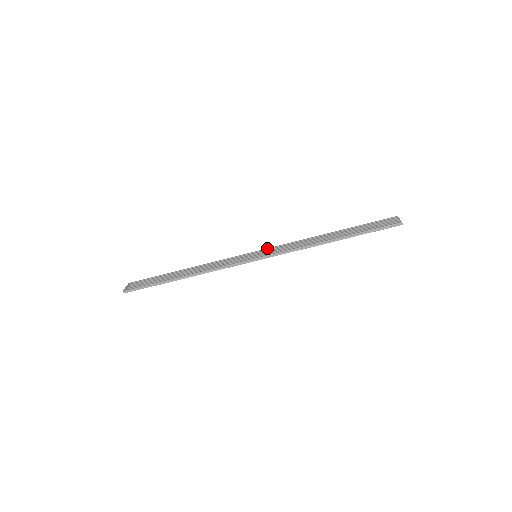
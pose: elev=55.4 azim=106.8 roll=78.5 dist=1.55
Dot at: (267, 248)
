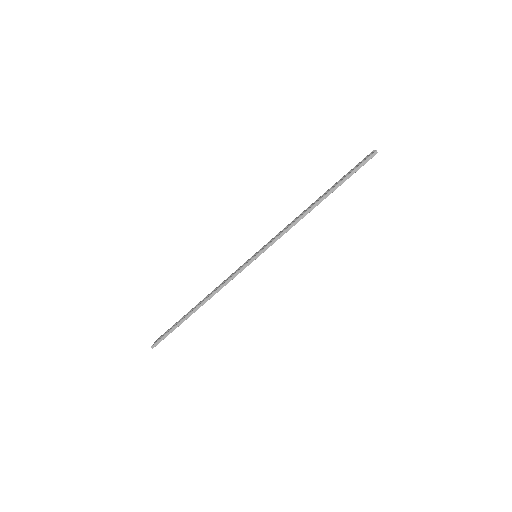
Dot at: occluded
